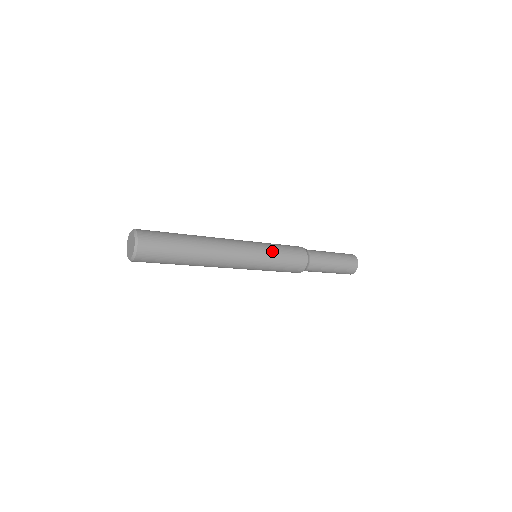
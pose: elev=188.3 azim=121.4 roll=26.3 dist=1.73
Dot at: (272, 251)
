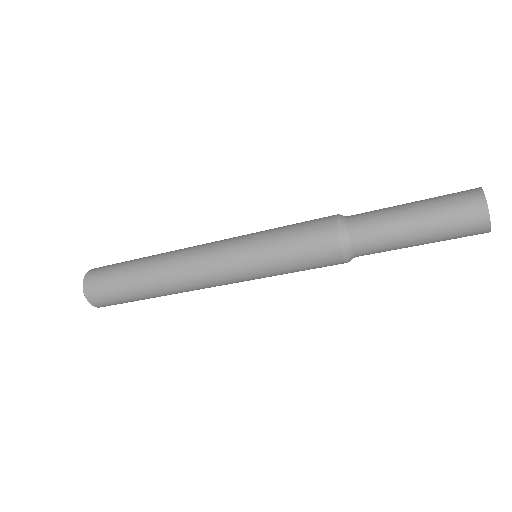
Dot at: (265, 257)
